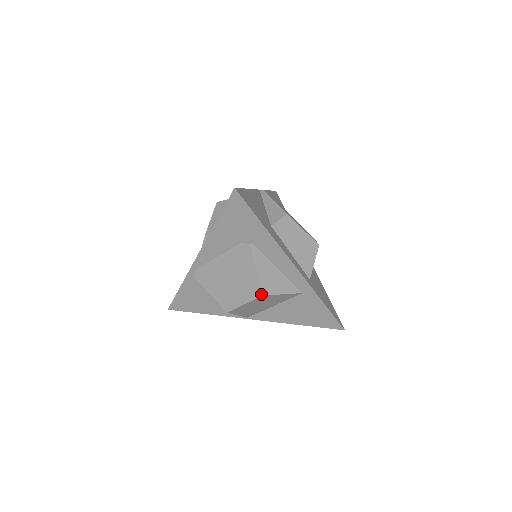
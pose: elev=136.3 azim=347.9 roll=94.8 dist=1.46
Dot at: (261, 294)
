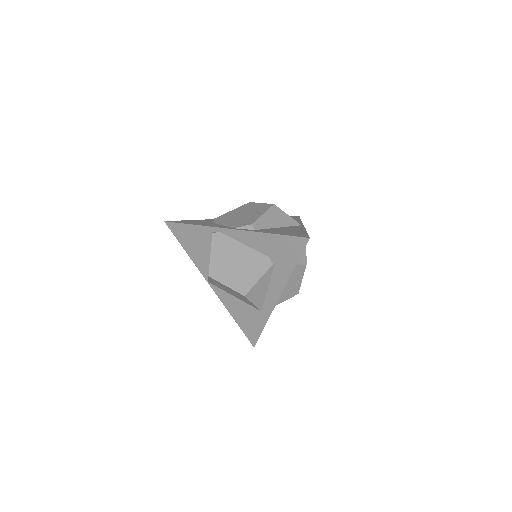
Dot at: (244, 294)
